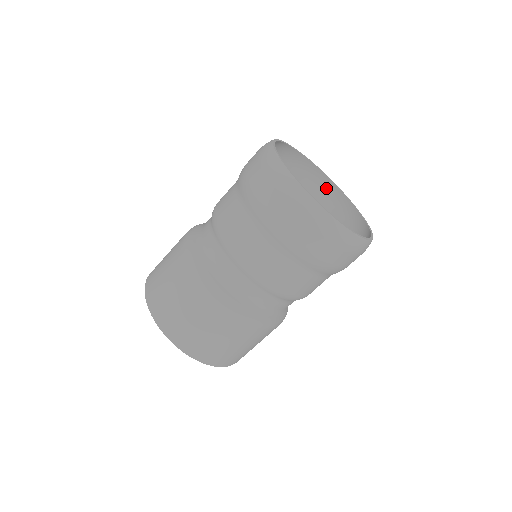
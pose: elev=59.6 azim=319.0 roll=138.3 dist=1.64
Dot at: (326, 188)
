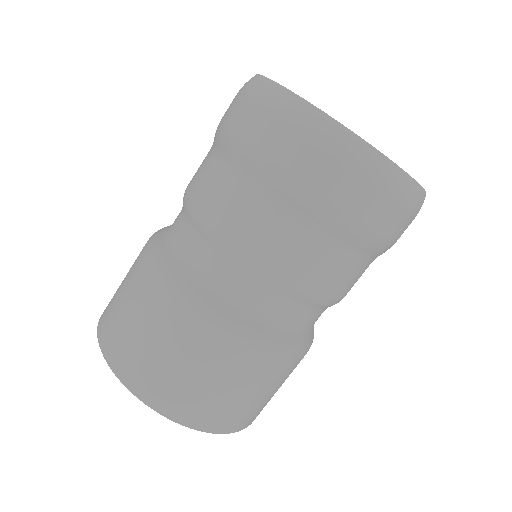
Dot at: occluded
